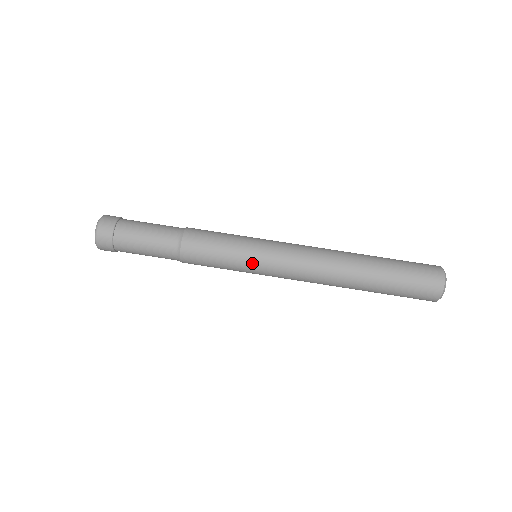
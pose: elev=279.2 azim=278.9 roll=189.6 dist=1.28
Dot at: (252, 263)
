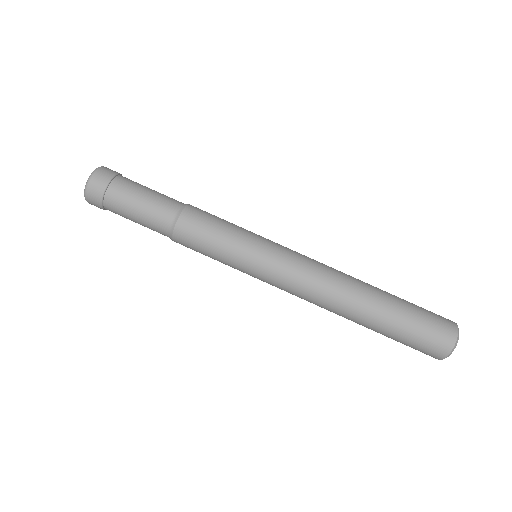
Dot at: (245, 272)
